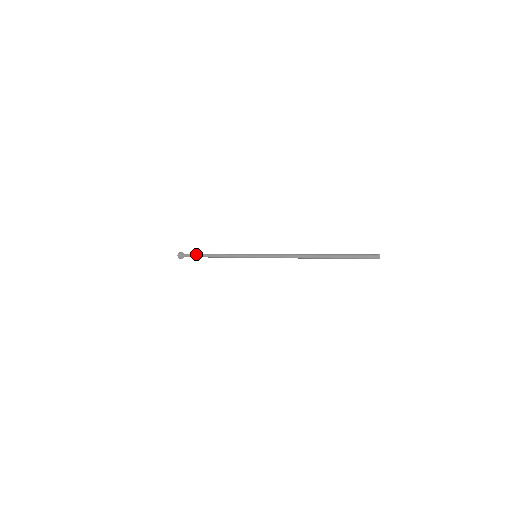
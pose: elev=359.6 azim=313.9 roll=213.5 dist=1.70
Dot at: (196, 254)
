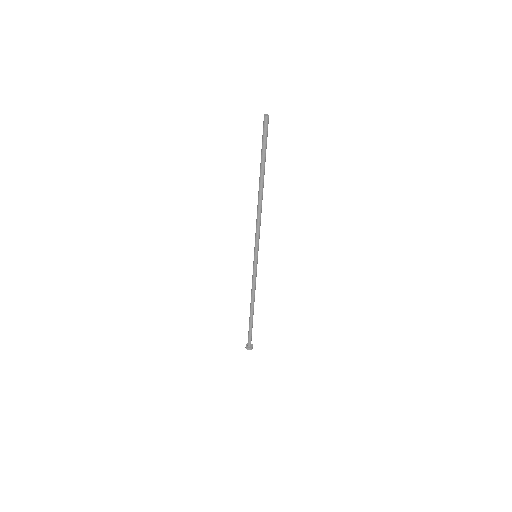
Dot at: occluded
